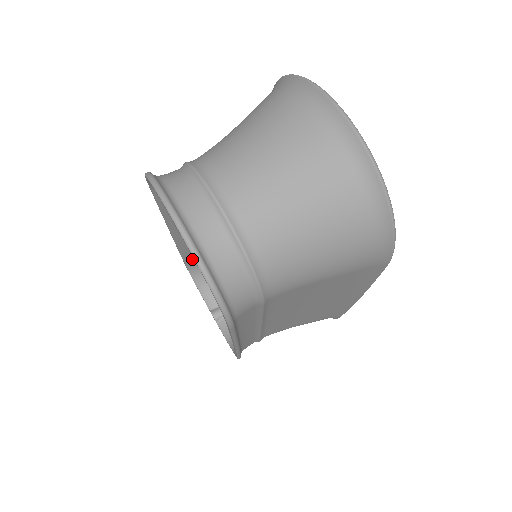
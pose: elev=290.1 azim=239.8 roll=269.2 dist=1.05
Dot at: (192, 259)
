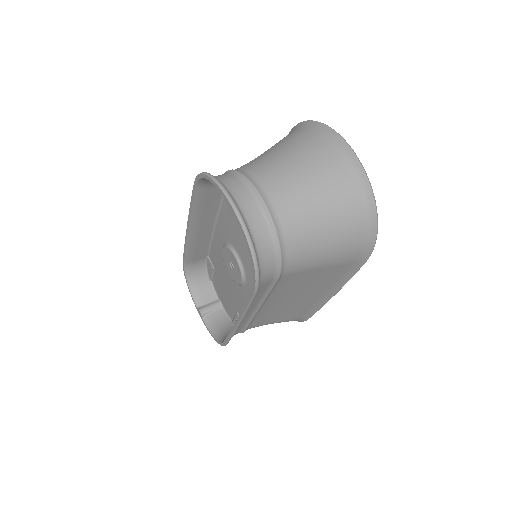
Dot at: (192, 259)
